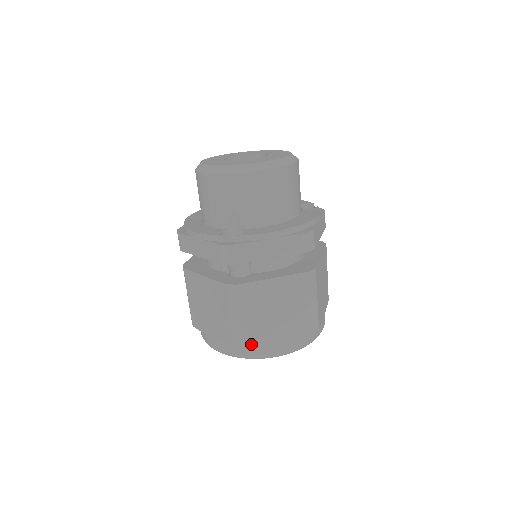
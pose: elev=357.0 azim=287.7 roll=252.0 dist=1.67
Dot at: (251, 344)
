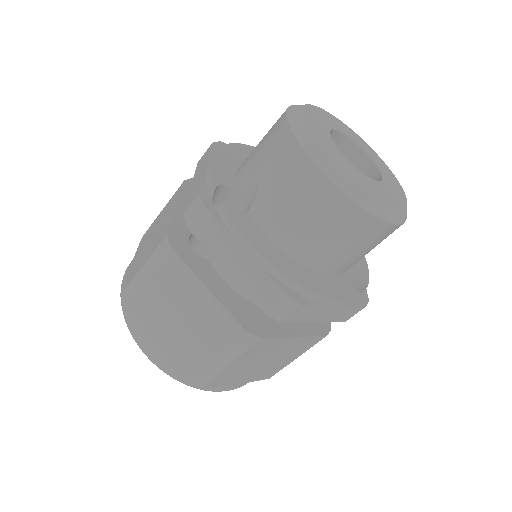
Dot at: (132, 312)
